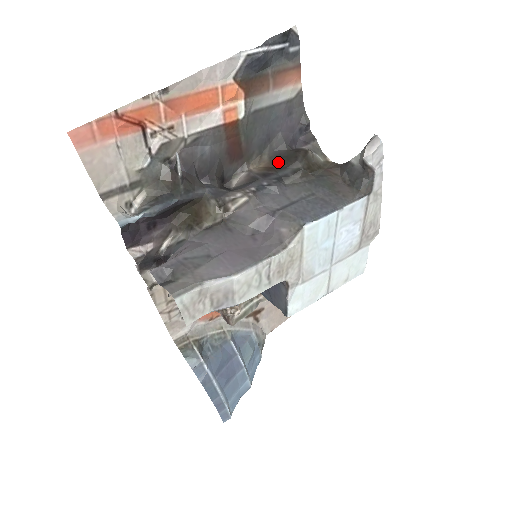
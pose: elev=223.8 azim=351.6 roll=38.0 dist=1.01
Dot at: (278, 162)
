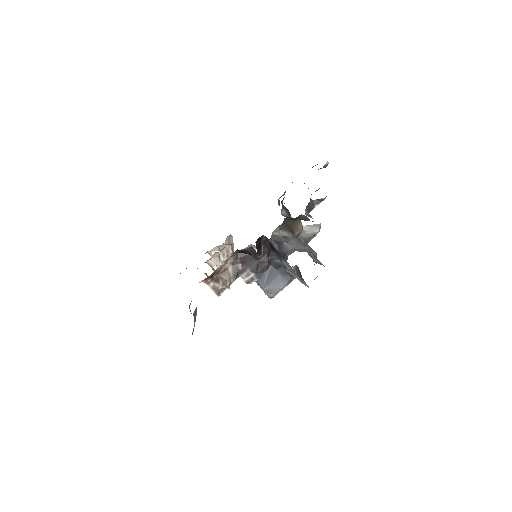
Dot at: occluded
